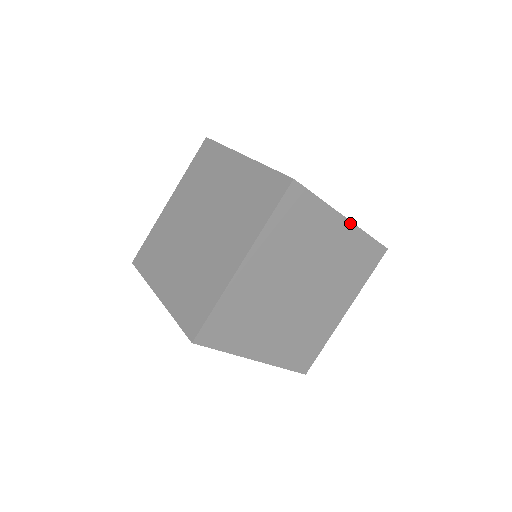
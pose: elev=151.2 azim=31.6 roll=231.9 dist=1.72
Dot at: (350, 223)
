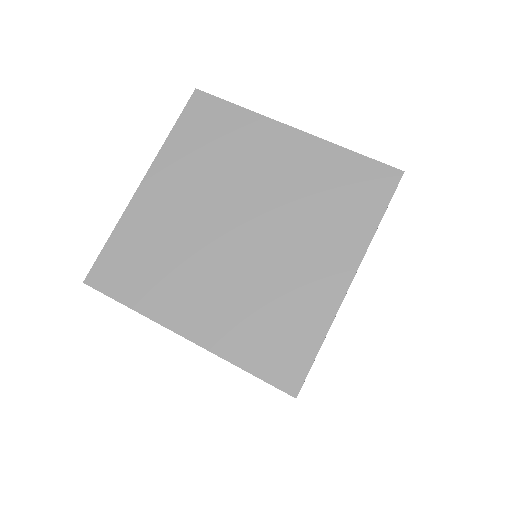
Dot at: occluded
